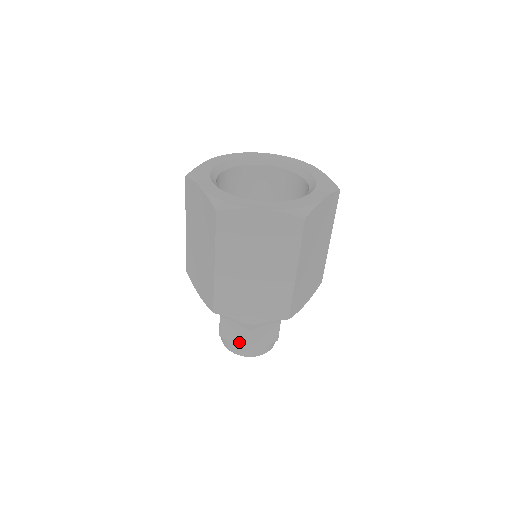
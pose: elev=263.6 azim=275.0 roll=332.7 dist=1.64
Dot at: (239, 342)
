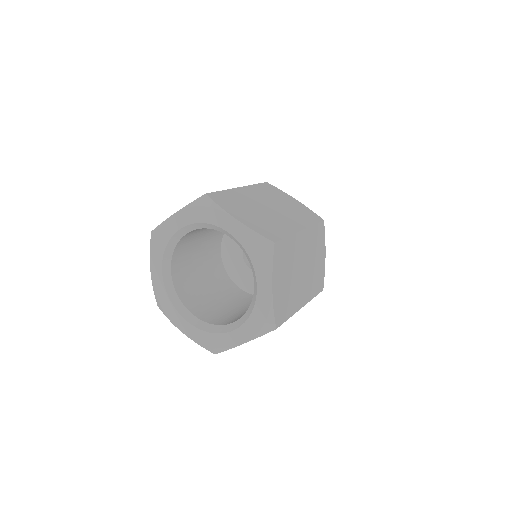
Dot at: occluded
